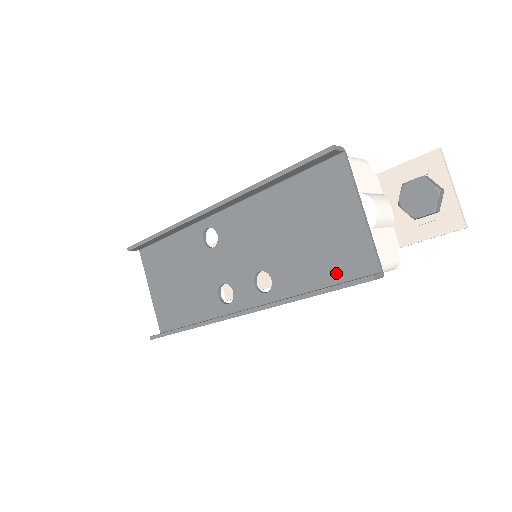
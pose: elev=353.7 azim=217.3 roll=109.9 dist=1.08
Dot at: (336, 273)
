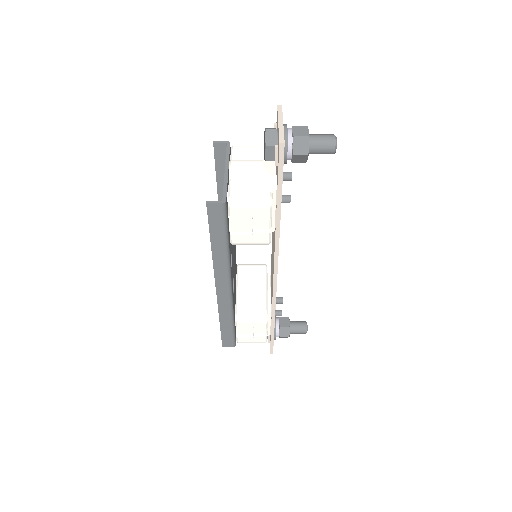
Dot at: occluded
